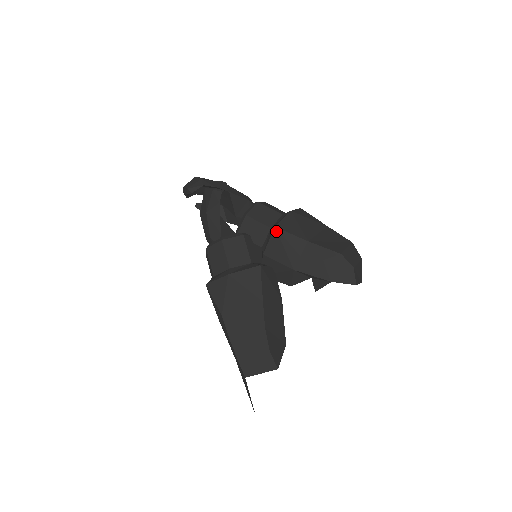
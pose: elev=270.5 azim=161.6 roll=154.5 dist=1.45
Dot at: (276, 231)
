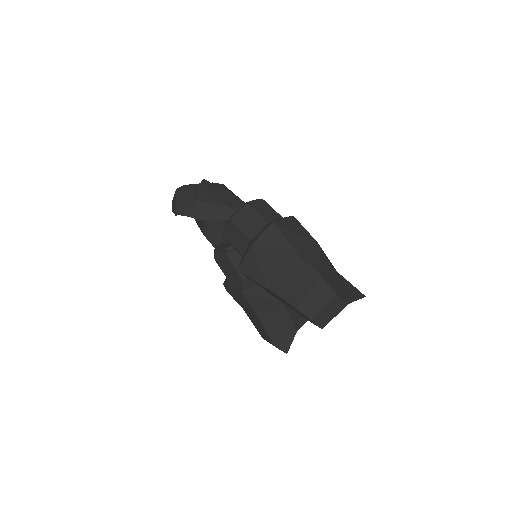
Dot at: (240, 272)
